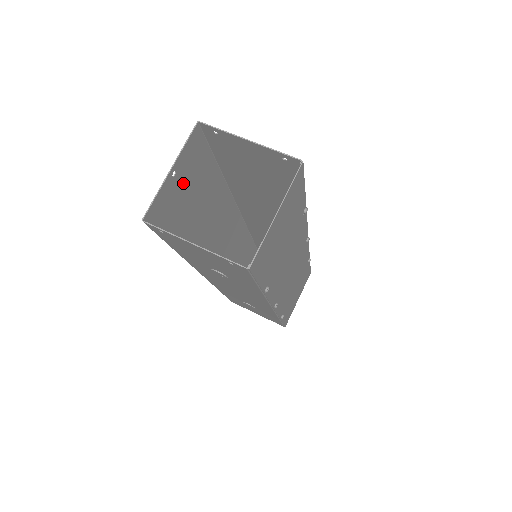
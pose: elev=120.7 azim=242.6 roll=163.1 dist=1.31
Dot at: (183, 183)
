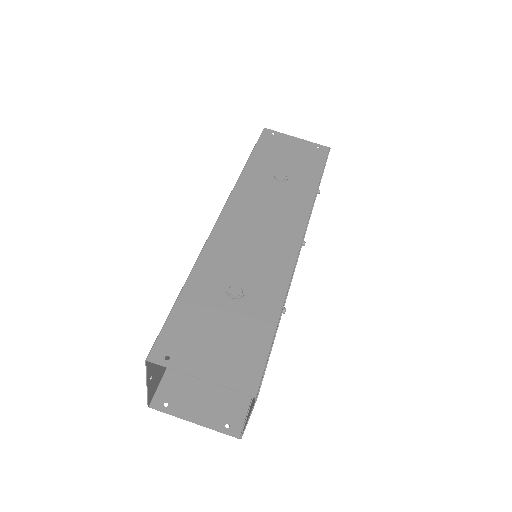
Dot at: occluded
